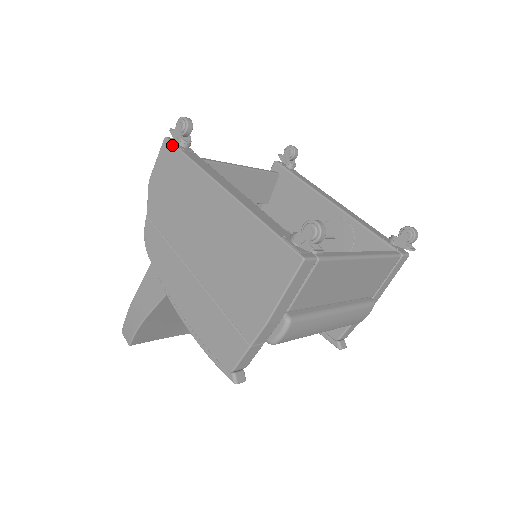
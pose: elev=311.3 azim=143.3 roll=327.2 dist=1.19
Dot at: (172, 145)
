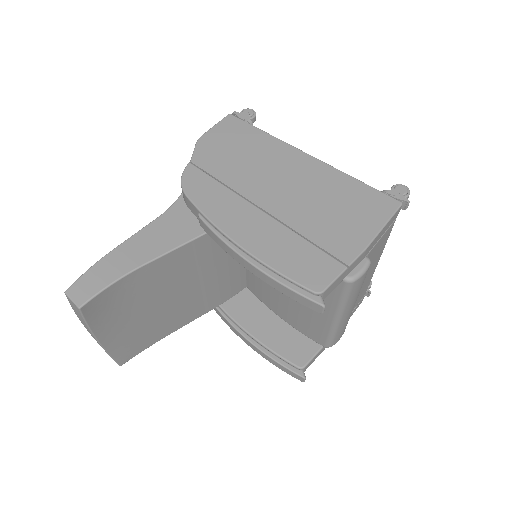
Dot at: (240, 120)
